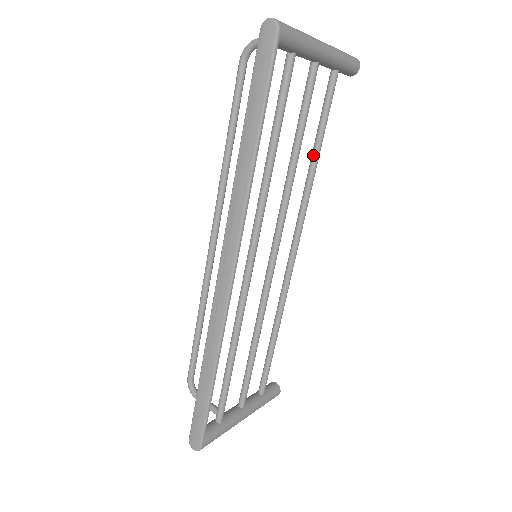
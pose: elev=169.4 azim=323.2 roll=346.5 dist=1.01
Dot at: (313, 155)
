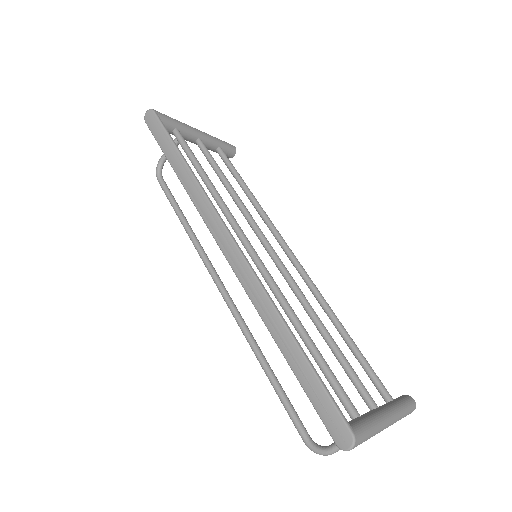
Dot at: (245, 192)
